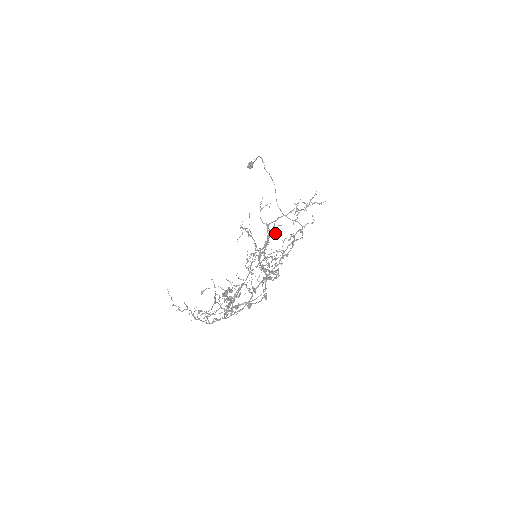
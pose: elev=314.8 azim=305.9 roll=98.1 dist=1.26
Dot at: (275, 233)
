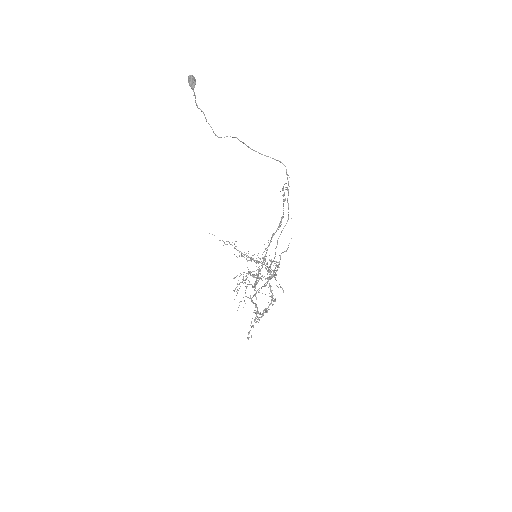
Dot at: (260, 278)
